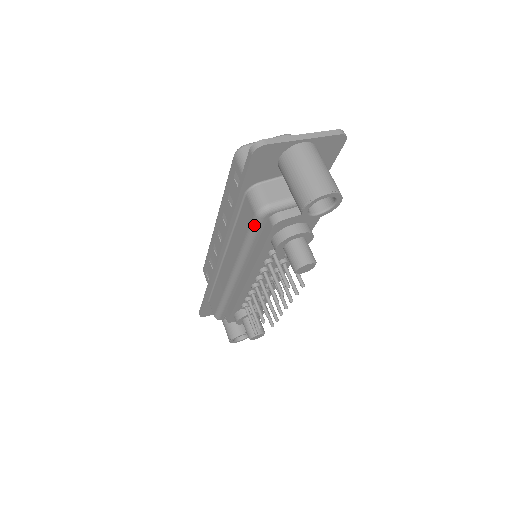
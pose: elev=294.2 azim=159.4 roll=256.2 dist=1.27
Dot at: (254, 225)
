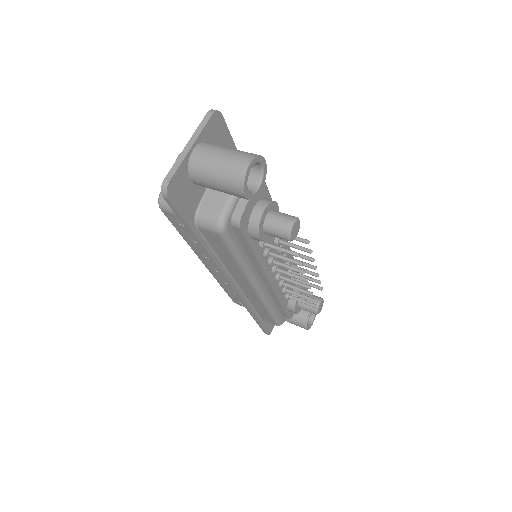
Dot at: (227, 241)
